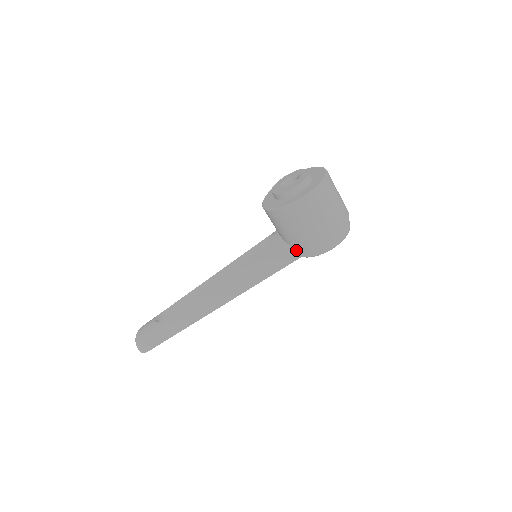
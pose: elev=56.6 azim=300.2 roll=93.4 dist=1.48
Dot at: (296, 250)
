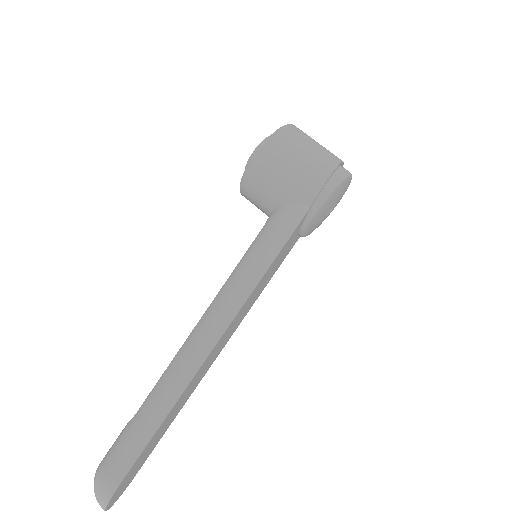
Dot at: (300, 201)
